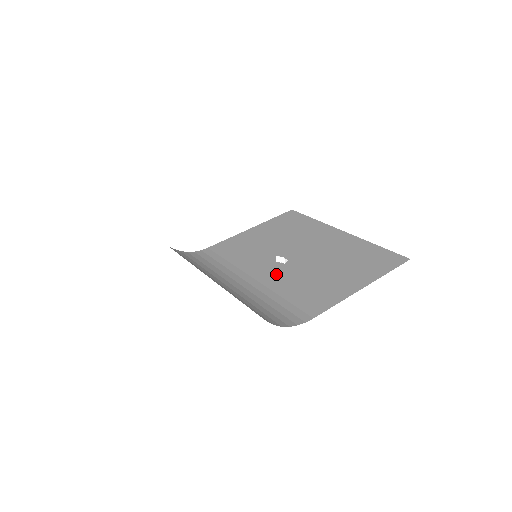
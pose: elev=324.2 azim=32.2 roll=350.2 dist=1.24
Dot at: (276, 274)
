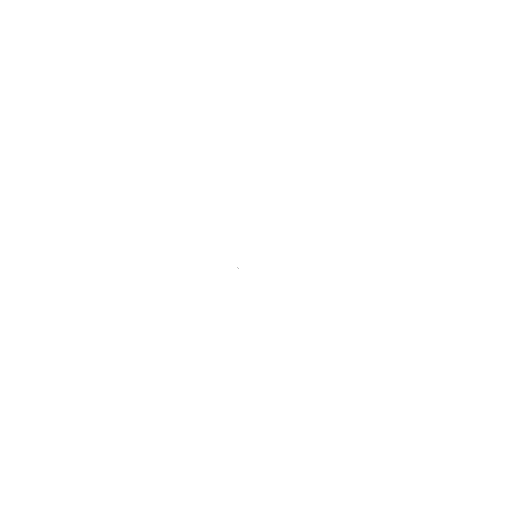
Dot at: occluded
